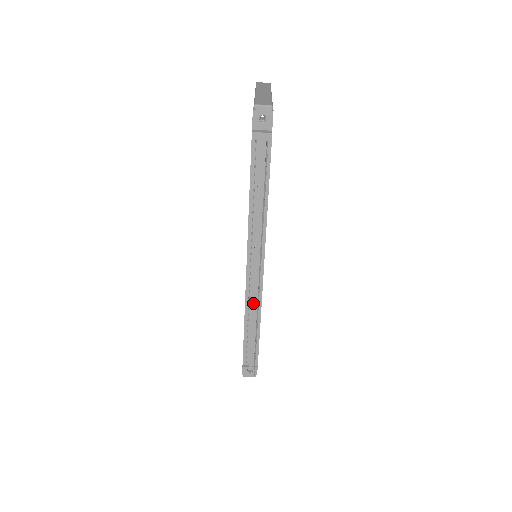
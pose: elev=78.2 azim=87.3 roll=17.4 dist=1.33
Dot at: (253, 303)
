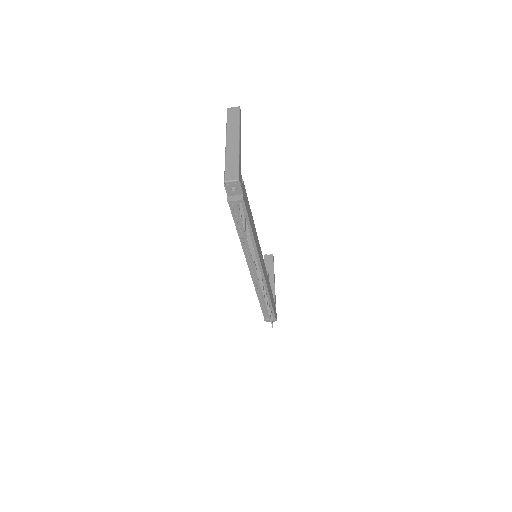
Dot at: (261, 289)
